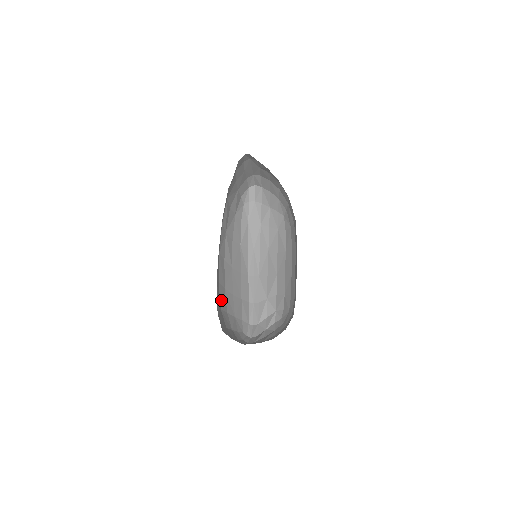
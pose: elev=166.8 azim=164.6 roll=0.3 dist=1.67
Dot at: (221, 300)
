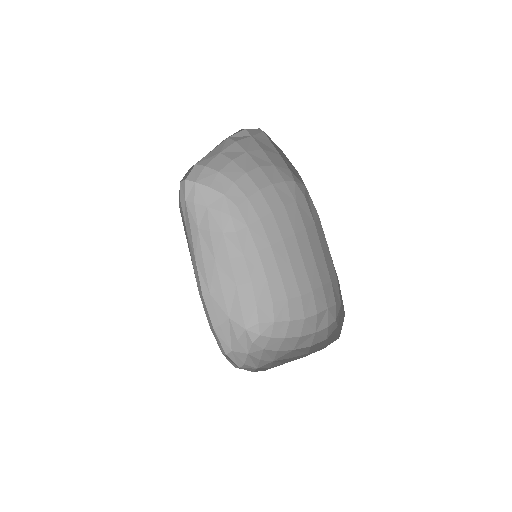
Dot at: occluded
